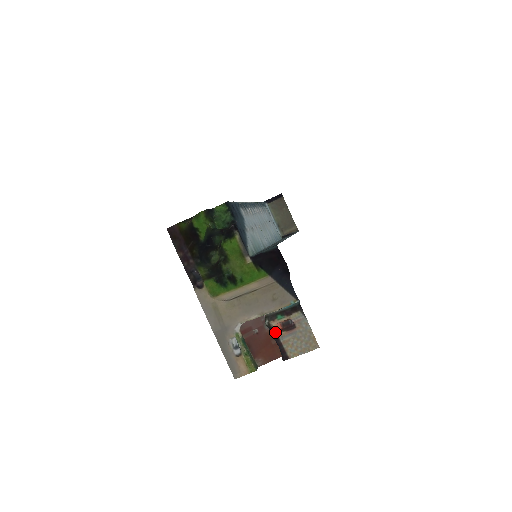
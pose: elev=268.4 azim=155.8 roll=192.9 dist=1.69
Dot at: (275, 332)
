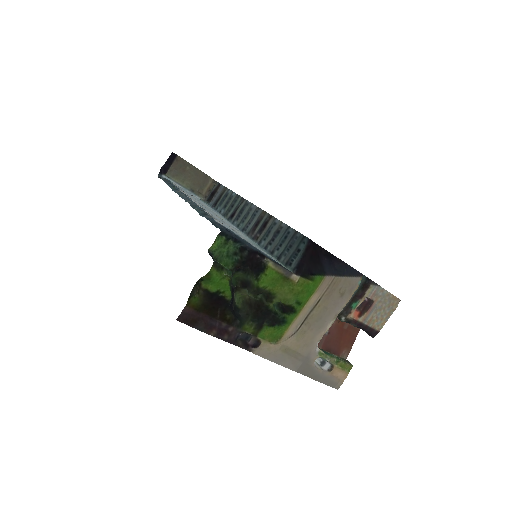
Dot at: (356, 321)
